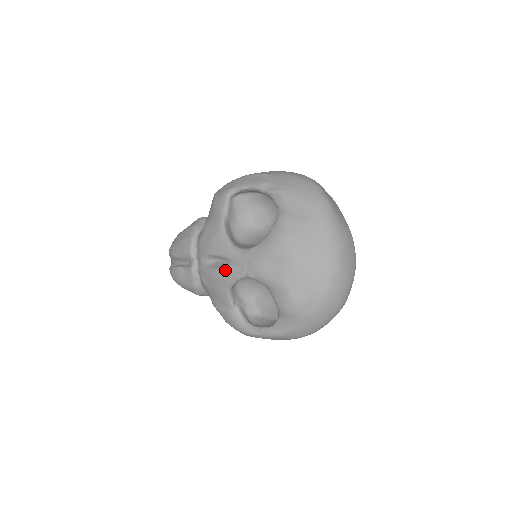
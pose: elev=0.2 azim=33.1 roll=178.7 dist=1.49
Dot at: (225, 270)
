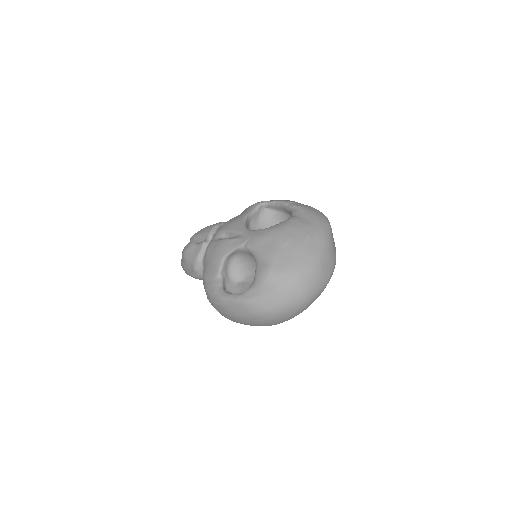
Dot at: (231, 240)
